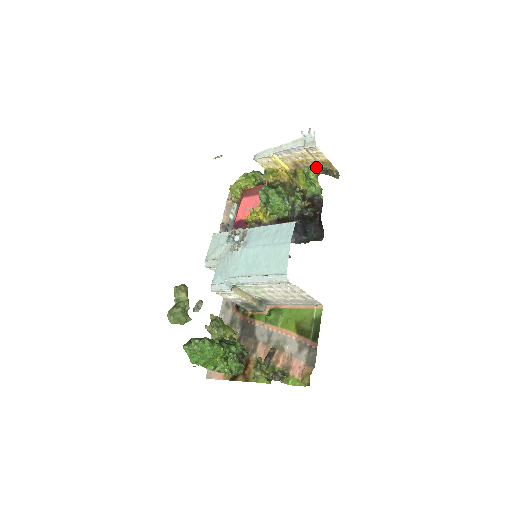
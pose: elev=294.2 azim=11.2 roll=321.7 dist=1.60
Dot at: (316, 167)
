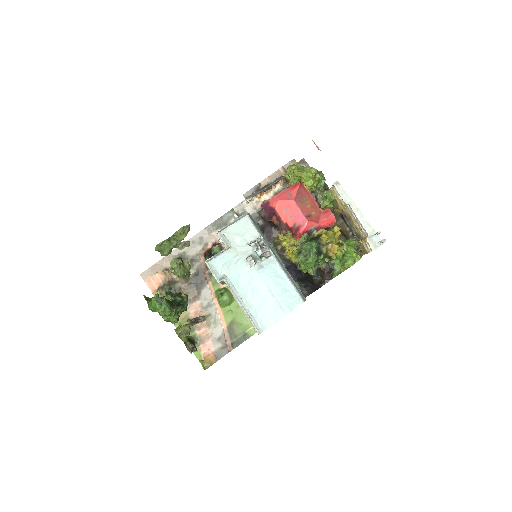
Dot at: (356, 258)
